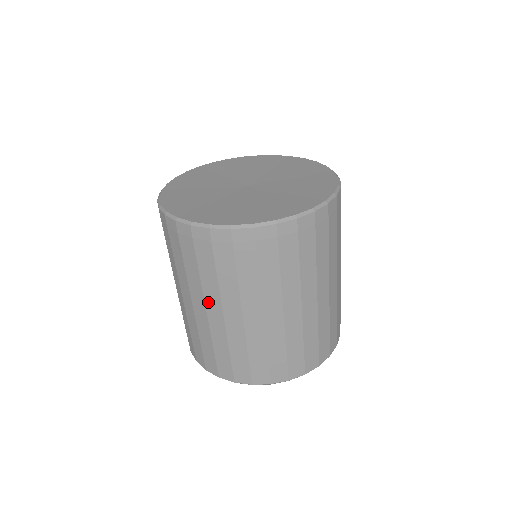
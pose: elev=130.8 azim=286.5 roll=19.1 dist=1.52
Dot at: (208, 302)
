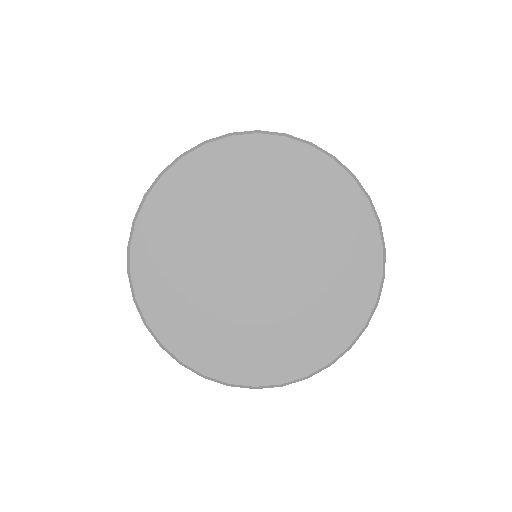
Dot at: occluded
